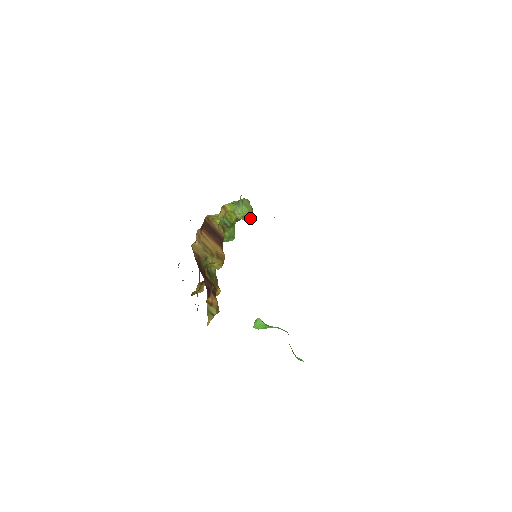
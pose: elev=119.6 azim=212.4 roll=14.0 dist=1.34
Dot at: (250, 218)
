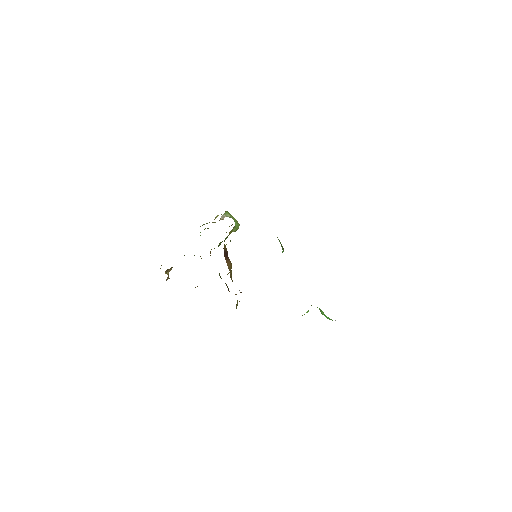
Dot at: occluded
